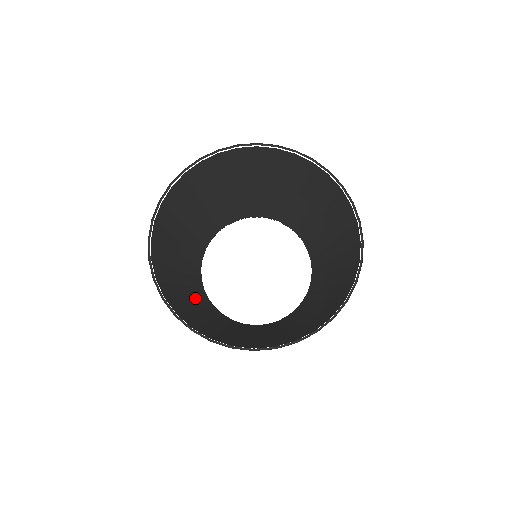
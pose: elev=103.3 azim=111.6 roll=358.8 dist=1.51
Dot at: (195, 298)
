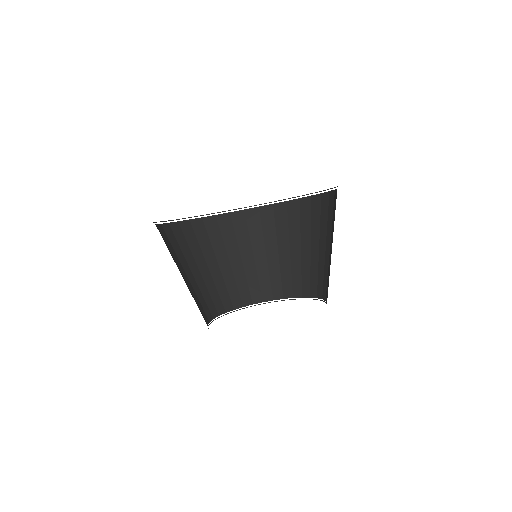
Dot at: occluded
